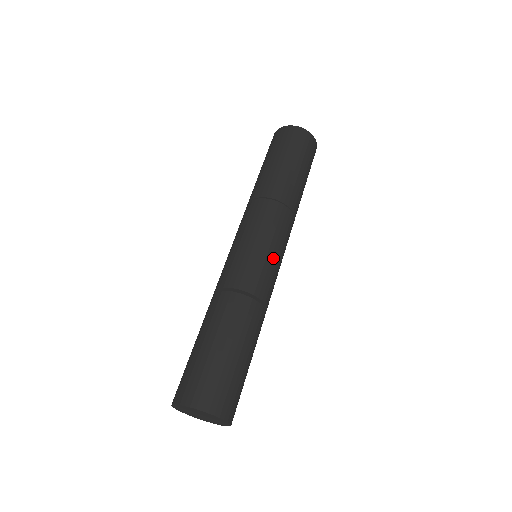
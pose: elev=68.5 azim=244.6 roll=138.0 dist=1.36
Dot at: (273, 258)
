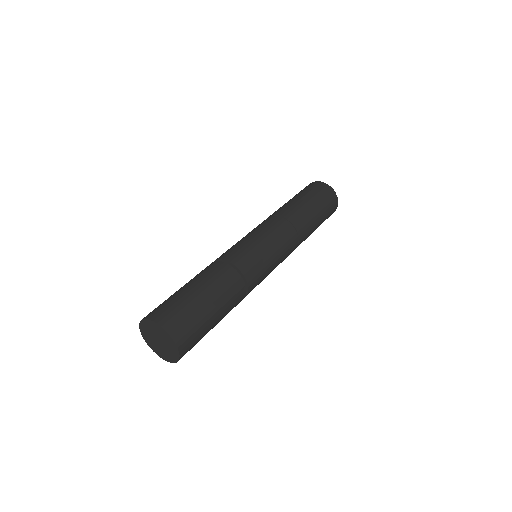
Dot at: (270, 260)
